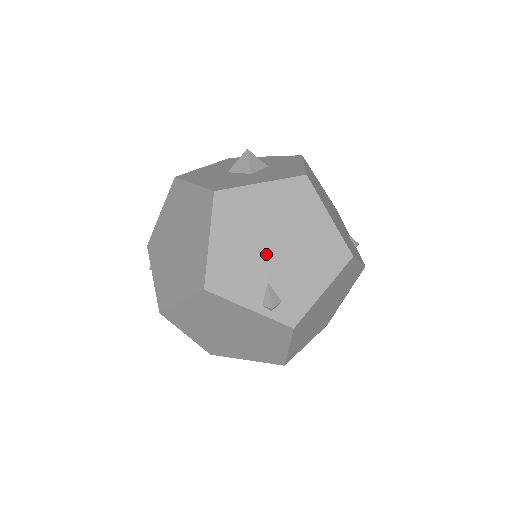
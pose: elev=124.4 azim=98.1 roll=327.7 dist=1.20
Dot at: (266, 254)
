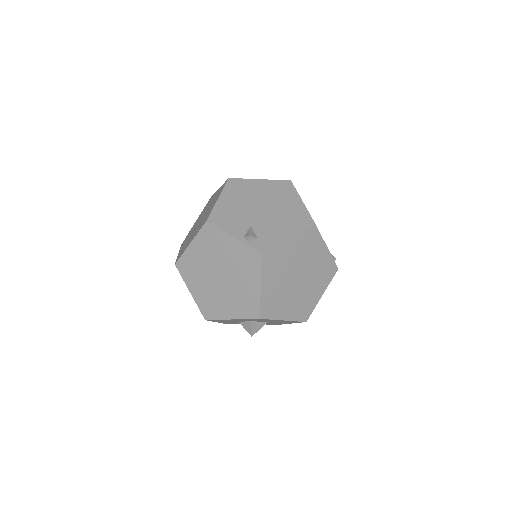
Dot at: (254, 212)
